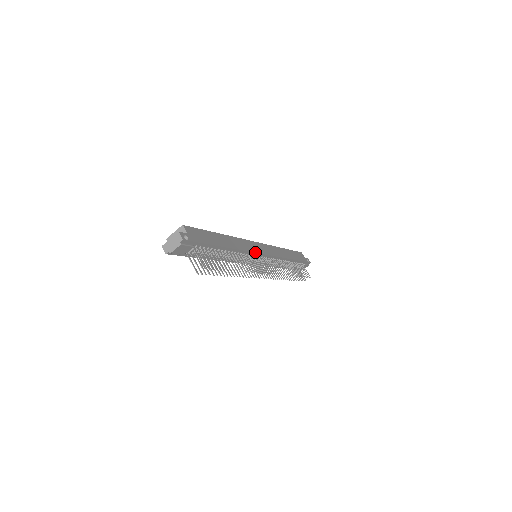
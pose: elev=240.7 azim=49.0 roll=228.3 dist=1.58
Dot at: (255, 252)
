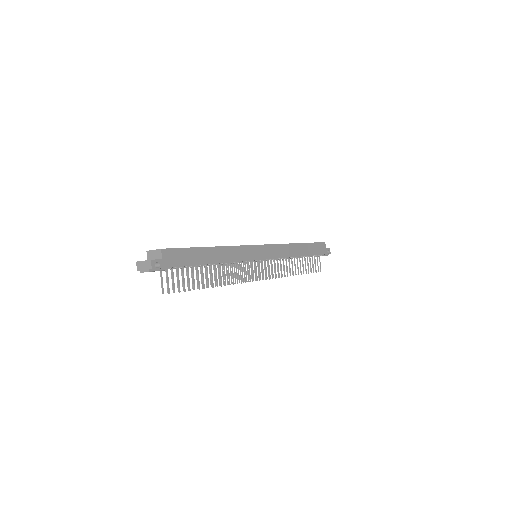
Dot at: (250, 260)
